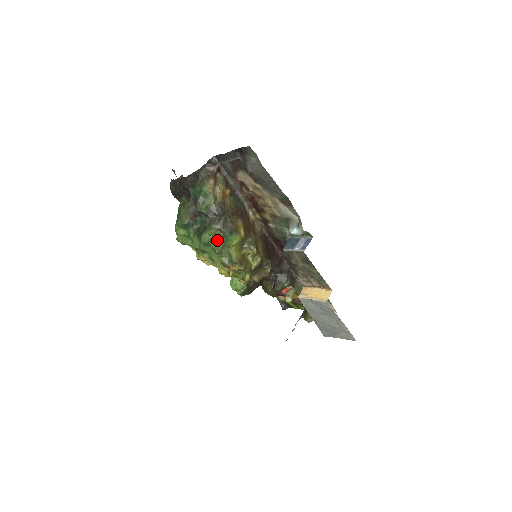
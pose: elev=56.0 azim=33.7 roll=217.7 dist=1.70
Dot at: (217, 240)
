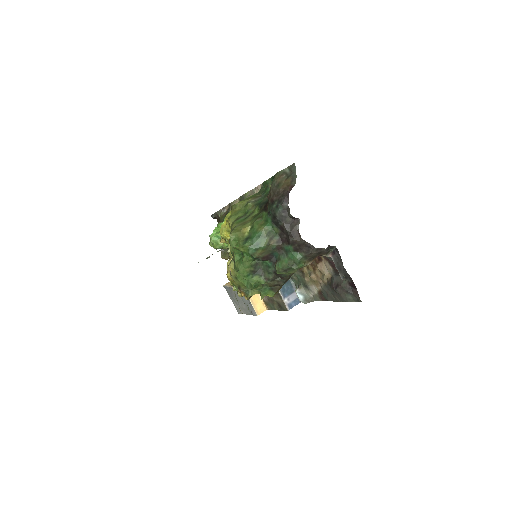
Dot at: (259, 285)
